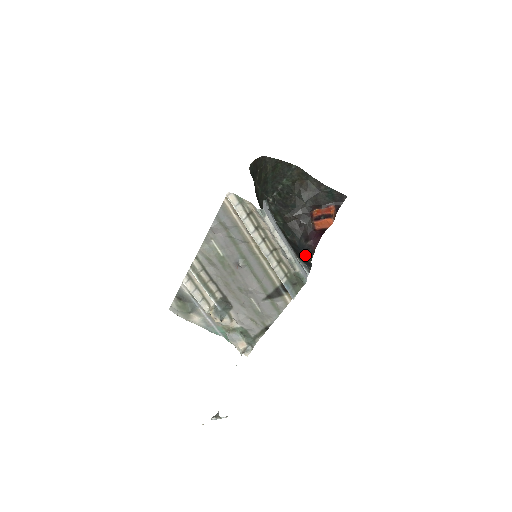
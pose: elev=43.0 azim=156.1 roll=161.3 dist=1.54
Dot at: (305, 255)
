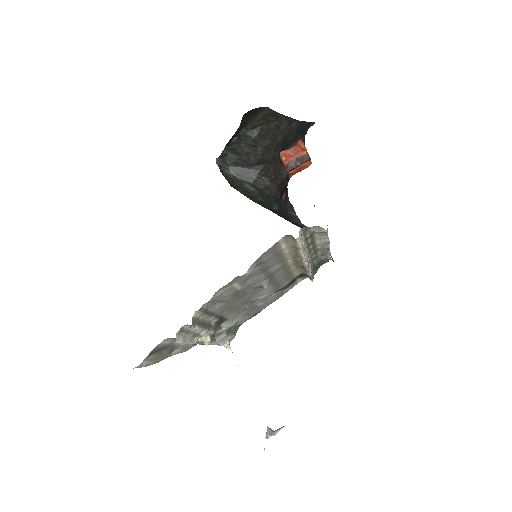
Dot at: (290, 218)
